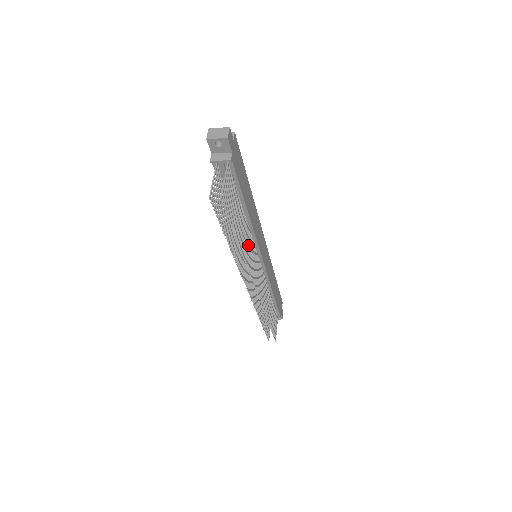
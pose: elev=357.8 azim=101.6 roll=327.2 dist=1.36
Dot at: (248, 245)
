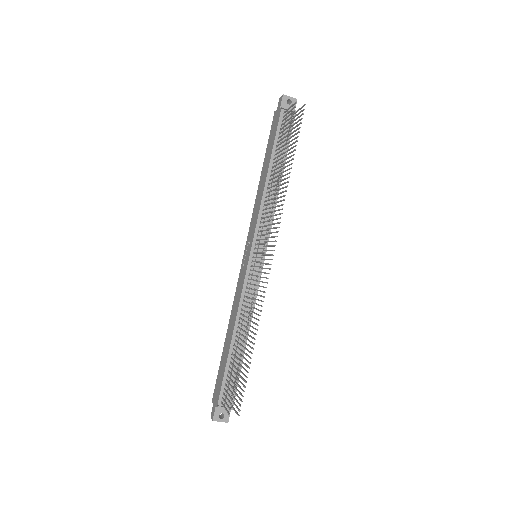
Dot at: (279, 201)
